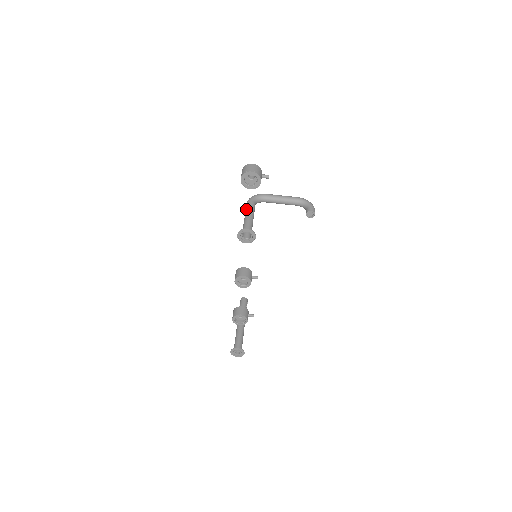
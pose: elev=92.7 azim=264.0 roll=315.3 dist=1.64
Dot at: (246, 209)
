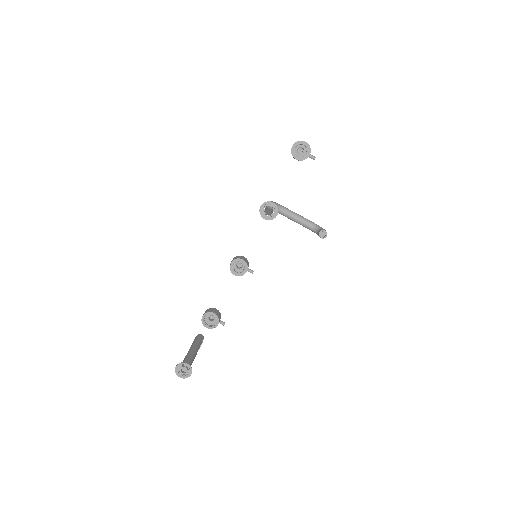
Dot at: occluded
